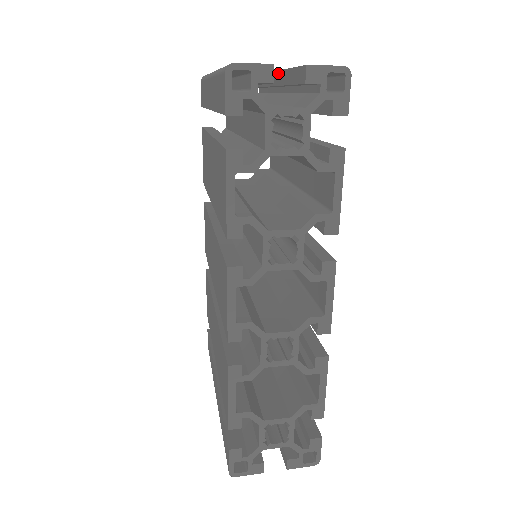
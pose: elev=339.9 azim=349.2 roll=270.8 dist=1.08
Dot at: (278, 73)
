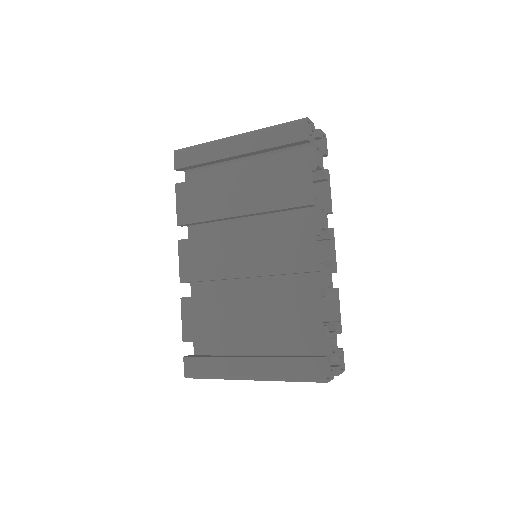
Dot at: occluded
